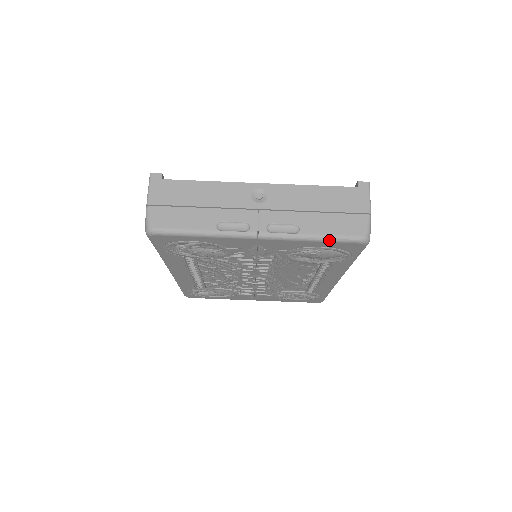
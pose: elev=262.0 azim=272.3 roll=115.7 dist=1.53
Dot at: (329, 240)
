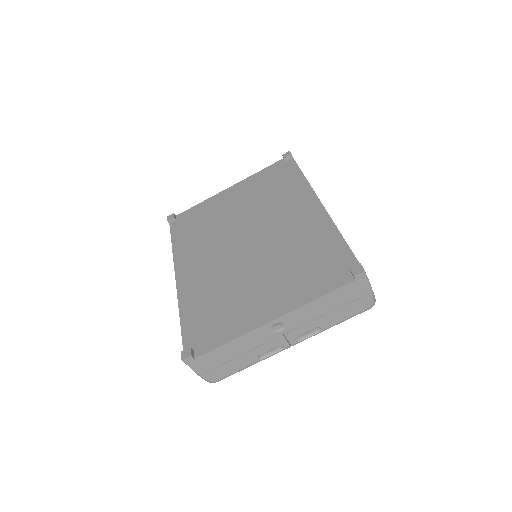
Dot at: (345, 320)
